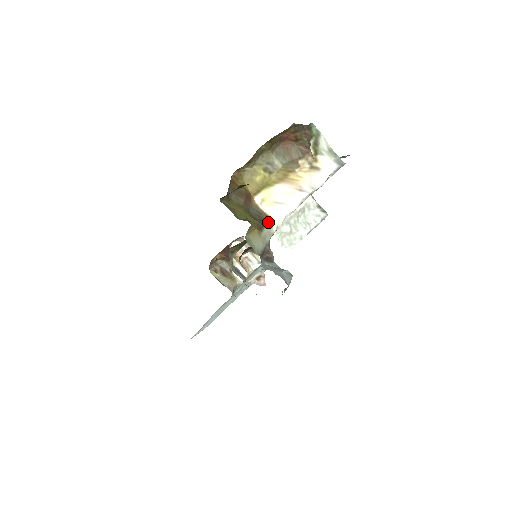
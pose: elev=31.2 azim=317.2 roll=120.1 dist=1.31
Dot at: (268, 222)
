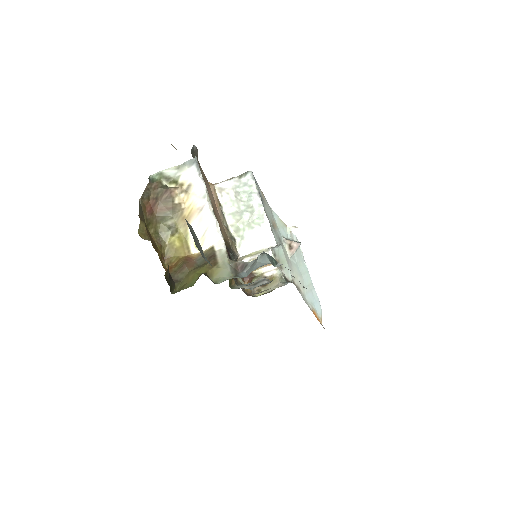
Dot at: (215, 251)
